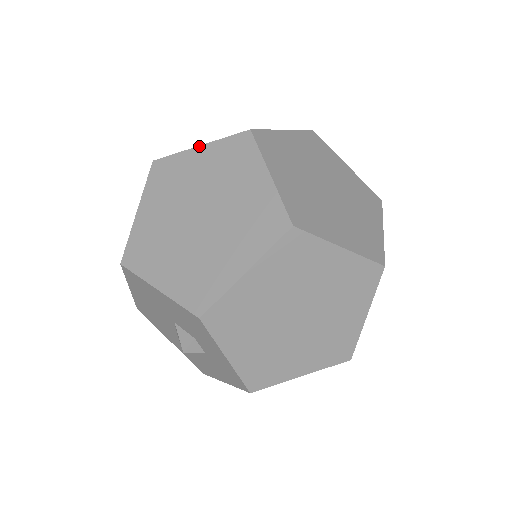
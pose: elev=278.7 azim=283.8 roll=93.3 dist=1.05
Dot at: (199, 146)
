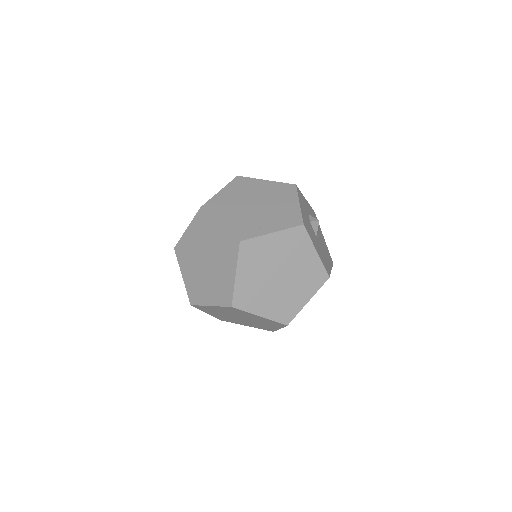
Dot at: (219, 224)
